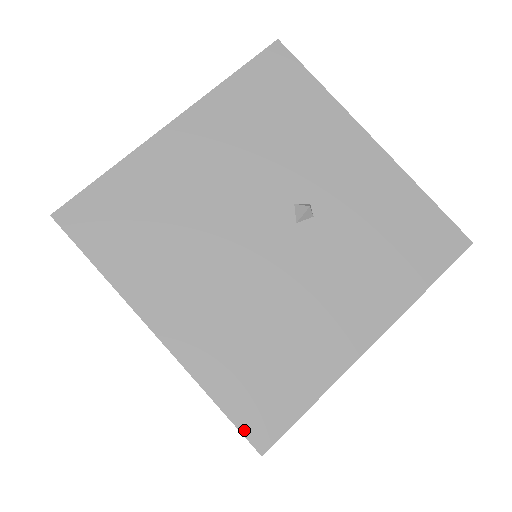
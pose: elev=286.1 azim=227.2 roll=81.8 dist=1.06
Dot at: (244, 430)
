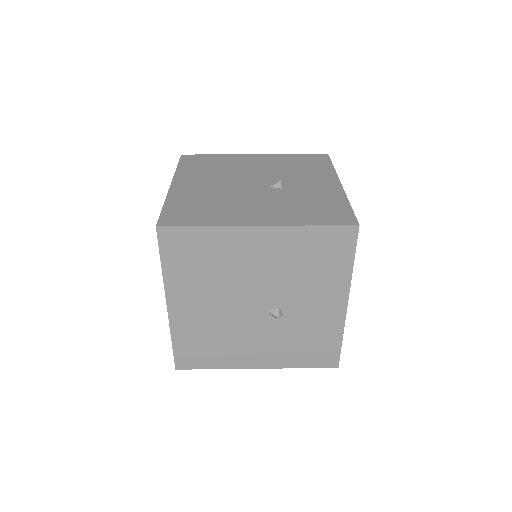
Dot at: (161, 217)
